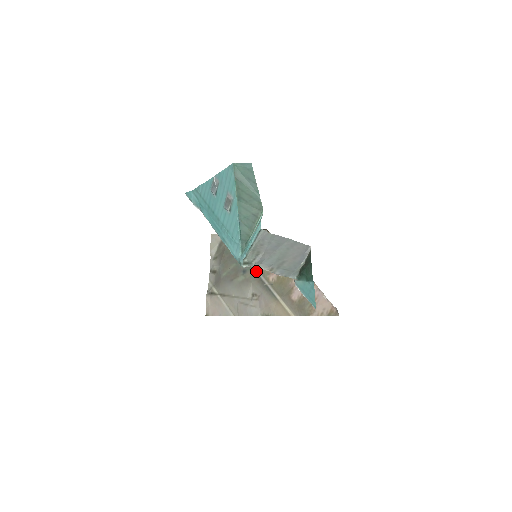
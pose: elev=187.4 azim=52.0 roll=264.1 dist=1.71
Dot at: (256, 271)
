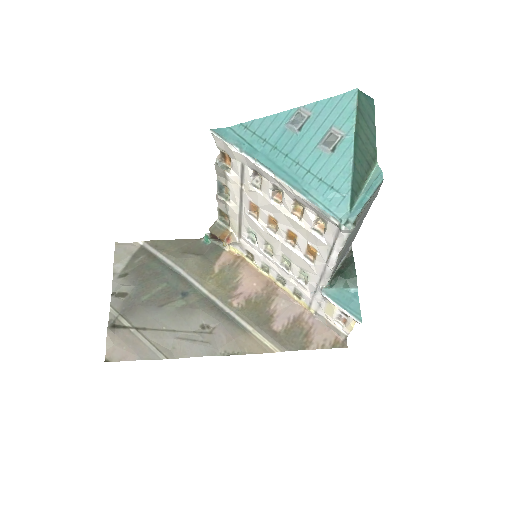
Dot at: (207, 294)
